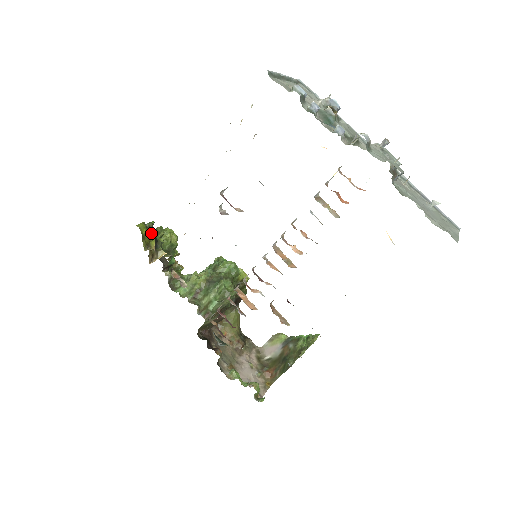
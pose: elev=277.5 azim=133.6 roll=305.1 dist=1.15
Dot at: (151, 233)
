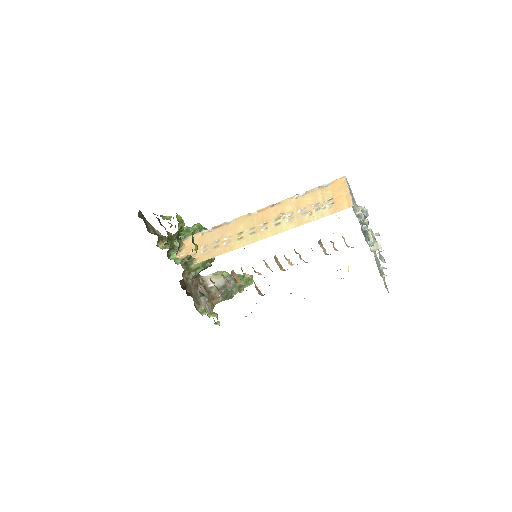
Dot at: occluded
